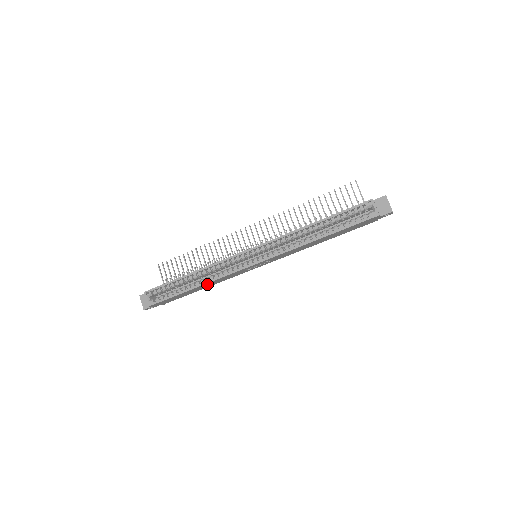
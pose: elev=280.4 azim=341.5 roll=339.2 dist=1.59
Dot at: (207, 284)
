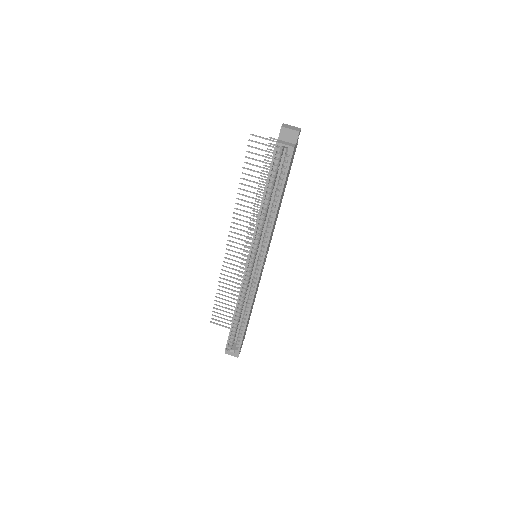
Dot at: occluded
